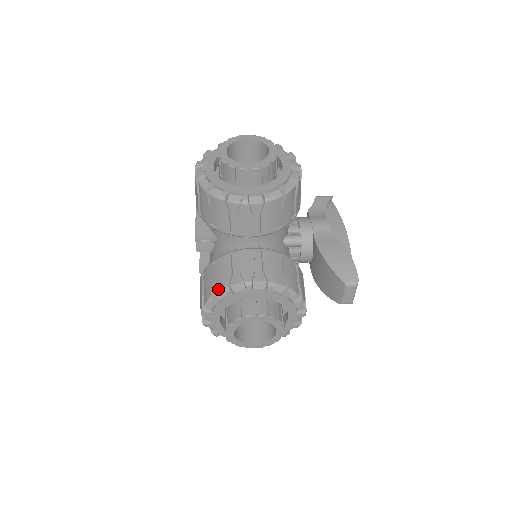
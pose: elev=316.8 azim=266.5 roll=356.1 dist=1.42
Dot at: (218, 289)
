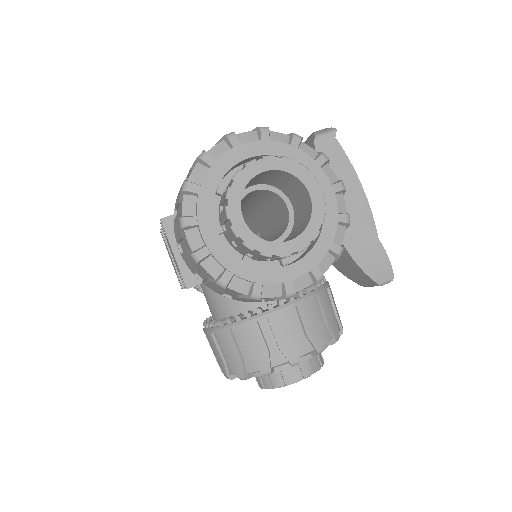
Dot at: (253, 370)
